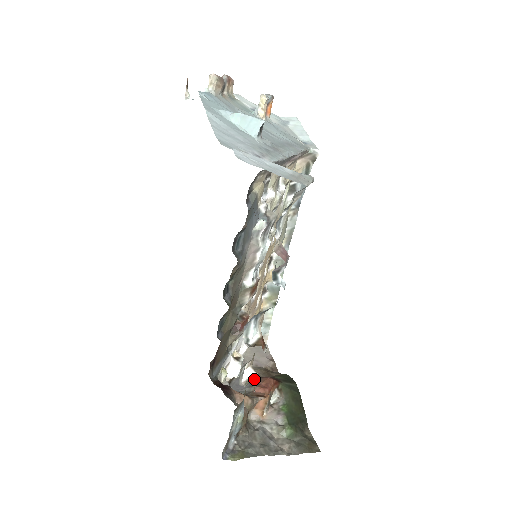
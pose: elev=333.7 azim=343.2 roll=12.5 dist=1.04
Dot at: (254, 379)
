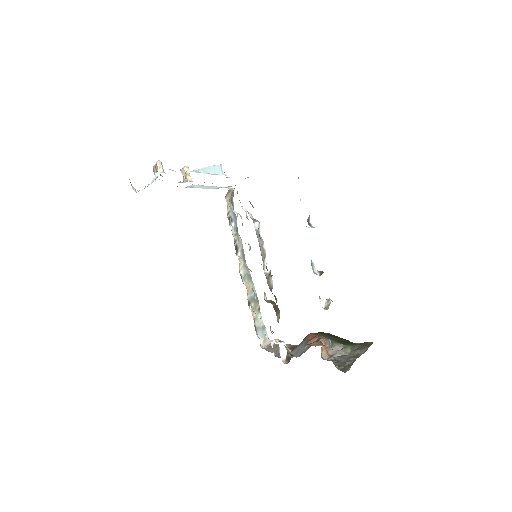
Dot at: (331, 300)
